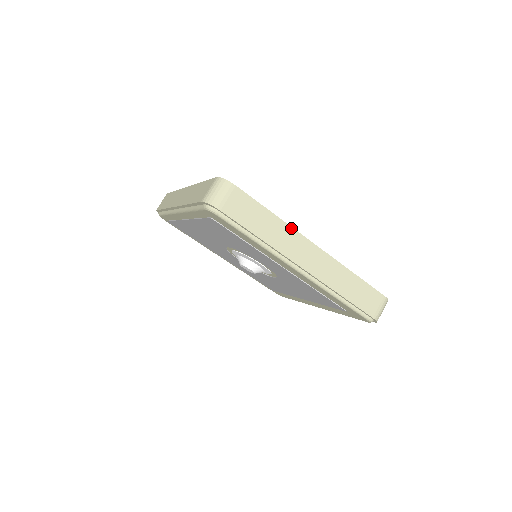
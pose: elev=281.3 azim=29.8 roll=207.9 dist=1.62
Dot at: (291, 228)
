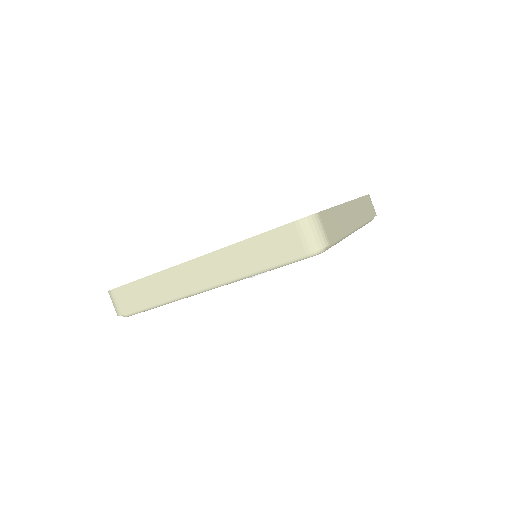
Dot at: (165, 271)
